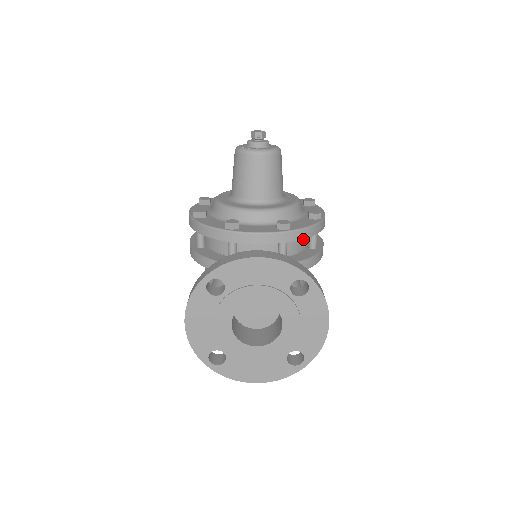
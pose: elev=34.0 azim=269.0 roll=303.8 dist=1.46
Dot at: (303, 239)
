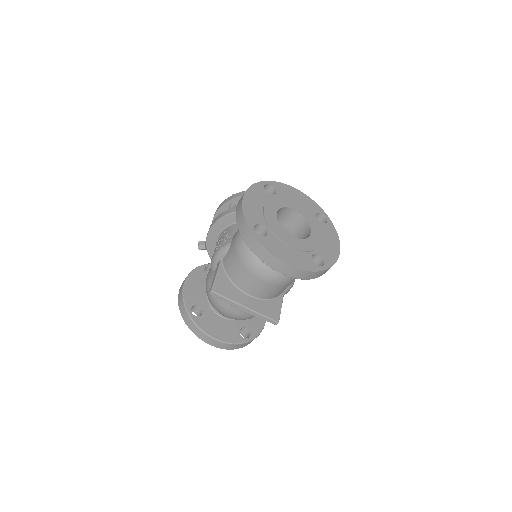
Dot at: occluded
